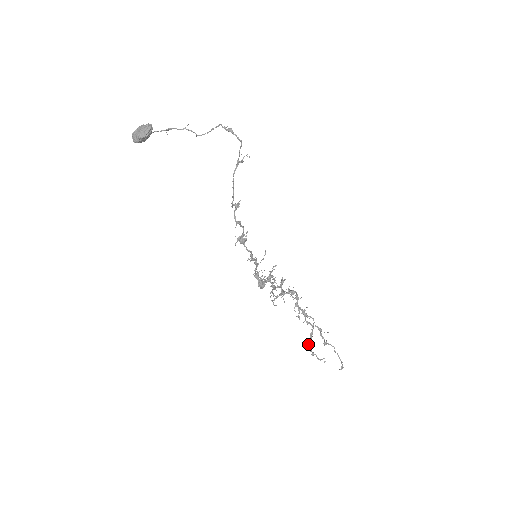
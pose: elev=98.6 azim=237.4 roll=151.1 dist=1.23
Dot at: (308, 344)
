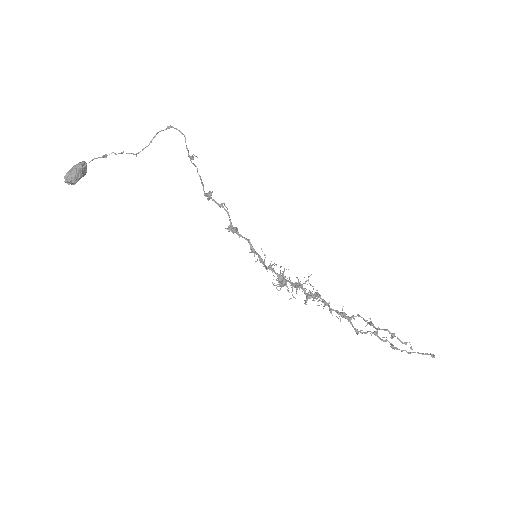
Dot at: (378, 328)
